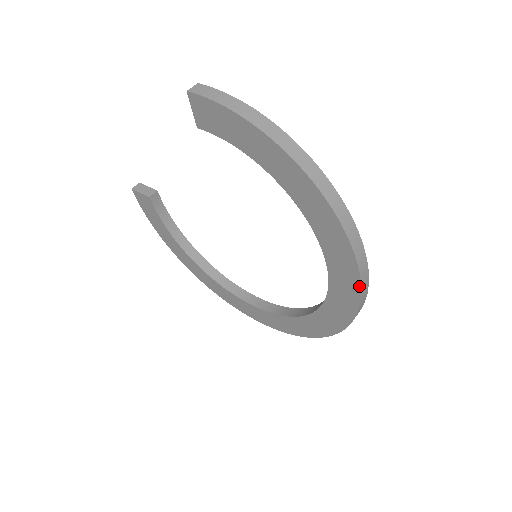
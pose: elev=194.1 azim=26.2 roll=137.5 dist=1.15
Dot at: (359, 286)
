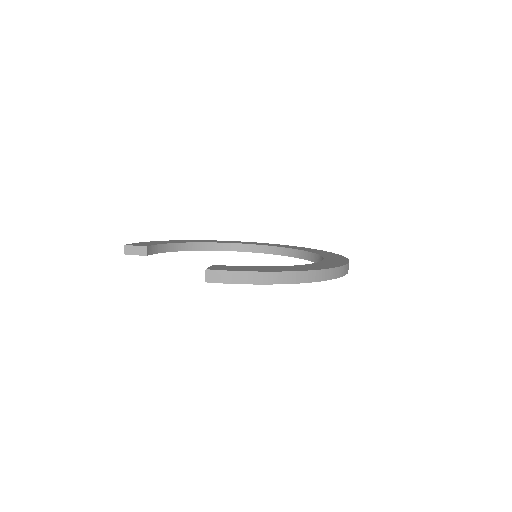
Dot at: occluded
